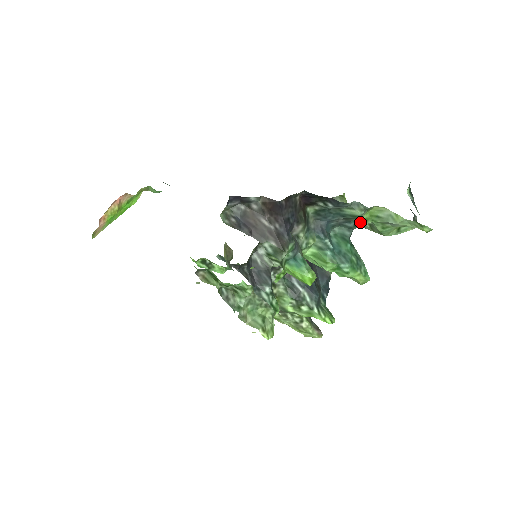
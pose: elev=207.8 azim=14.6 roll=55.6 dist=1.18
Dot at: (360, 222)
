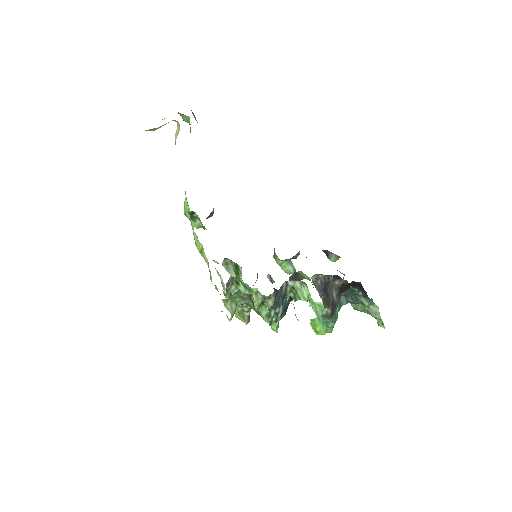
Dot at: (357, 303)
